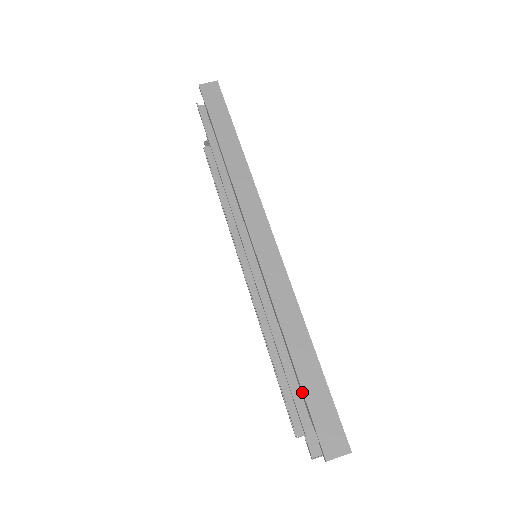
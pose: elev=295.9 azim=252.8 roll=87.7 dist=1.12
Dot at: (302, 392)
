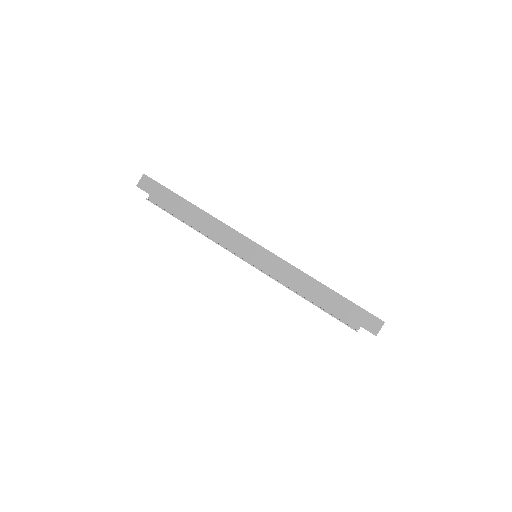
Dot at: (340, 314)
